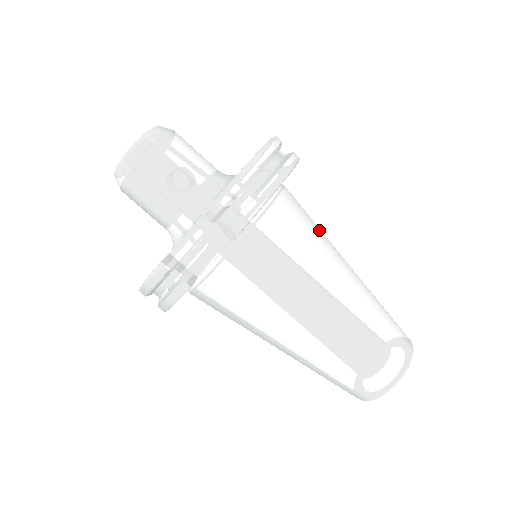
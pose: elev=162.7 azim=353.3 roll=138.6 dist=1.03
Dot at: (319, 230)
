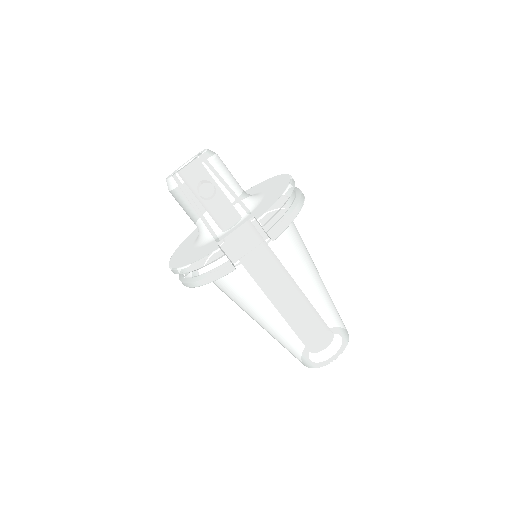
Dot at: occluded
